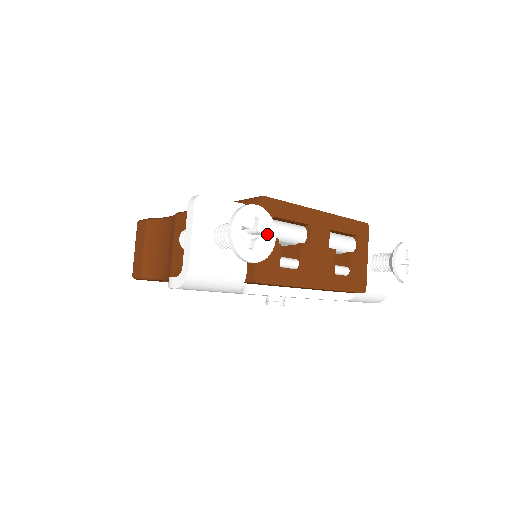
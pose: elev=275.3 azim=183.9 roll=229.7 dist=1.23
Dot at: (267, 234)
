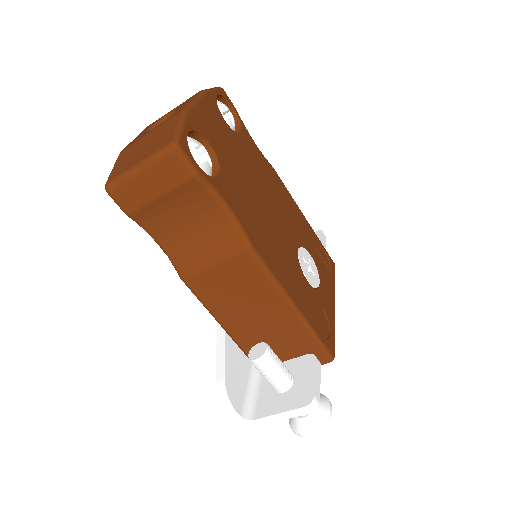
Dot at: occluded
